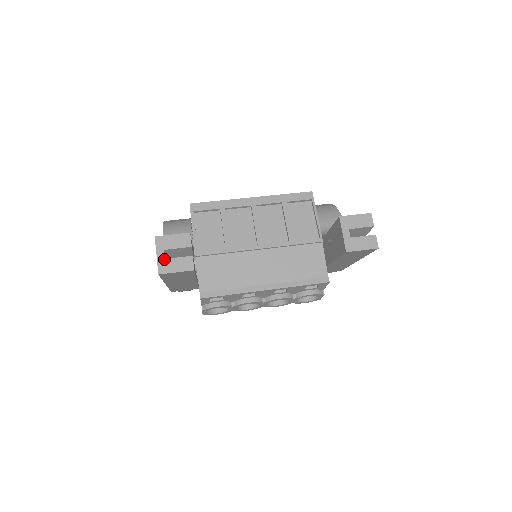
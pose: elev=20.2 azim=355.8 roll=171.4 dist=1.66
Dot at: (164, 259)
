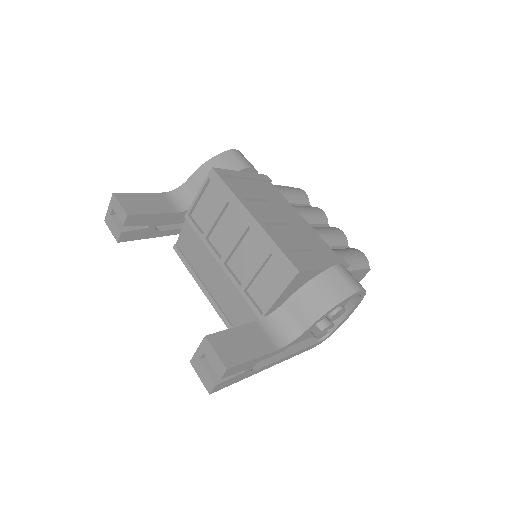
Dot at: (110, 215)
